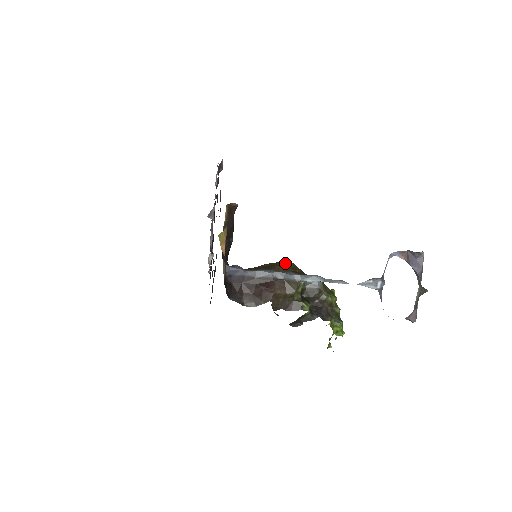
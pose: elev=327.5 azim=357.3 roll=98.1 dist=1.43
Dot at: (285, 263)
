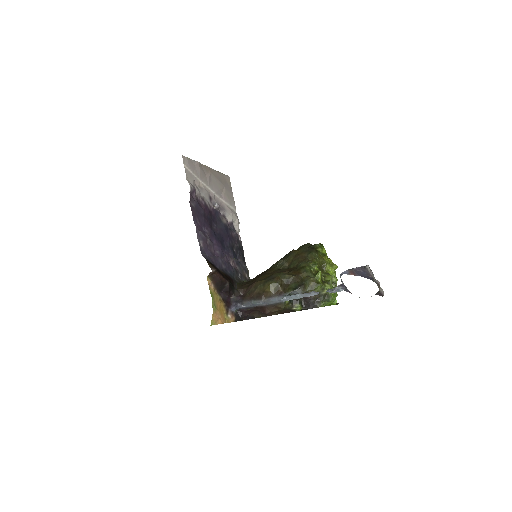
Dot at: (269, 288)
